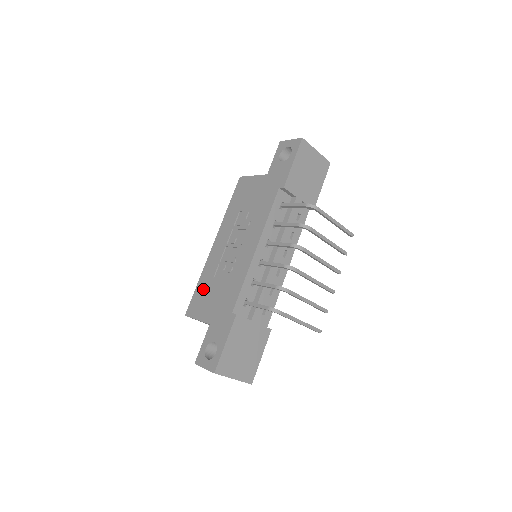
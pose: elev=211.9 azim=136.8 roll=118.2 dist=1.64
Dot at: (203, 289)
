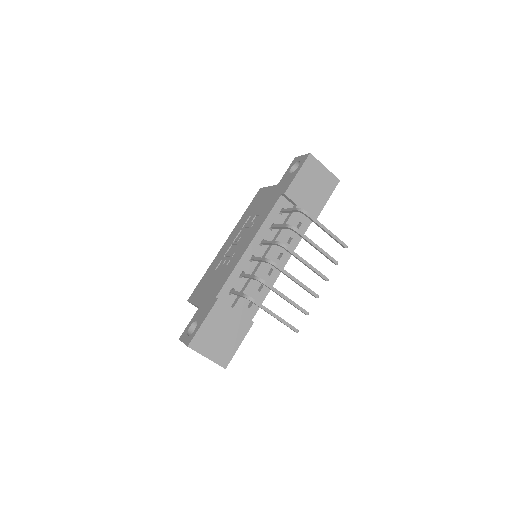
Dot at: (205, 279)
